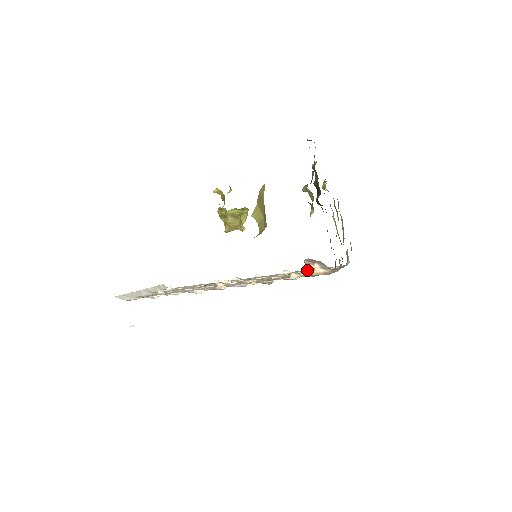
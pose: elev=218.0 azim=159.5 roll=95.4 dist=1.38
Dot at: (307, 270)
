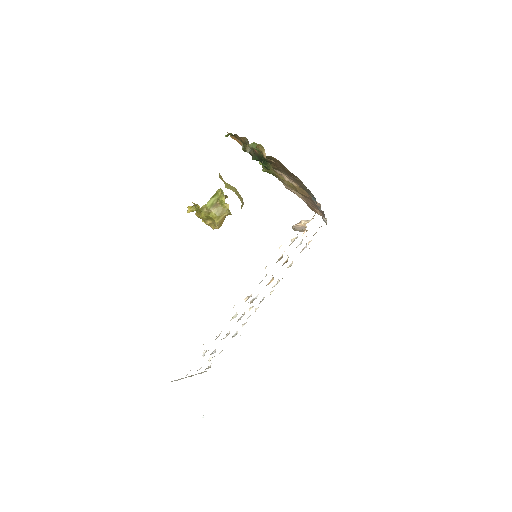
Dot at: occluded
